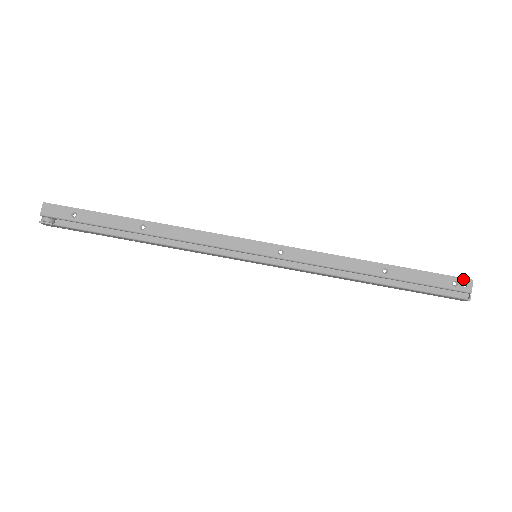
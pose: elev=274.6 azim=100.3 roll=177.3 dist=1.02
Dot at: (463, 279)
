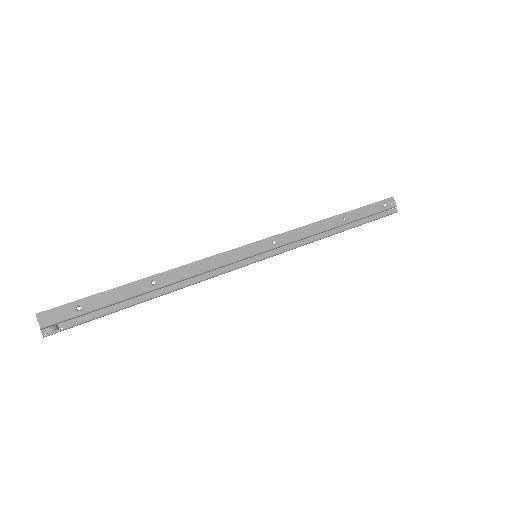
Dot at: (388, 199)
